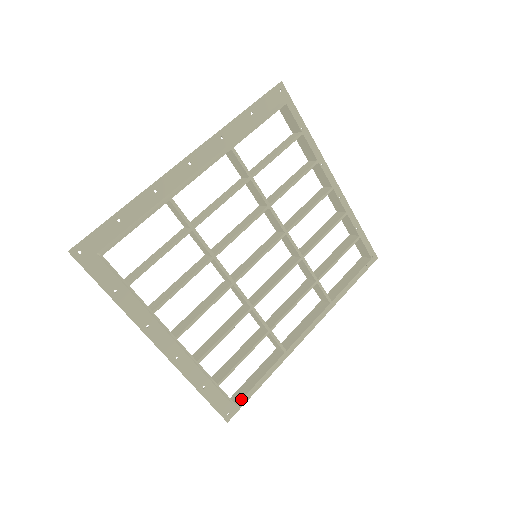
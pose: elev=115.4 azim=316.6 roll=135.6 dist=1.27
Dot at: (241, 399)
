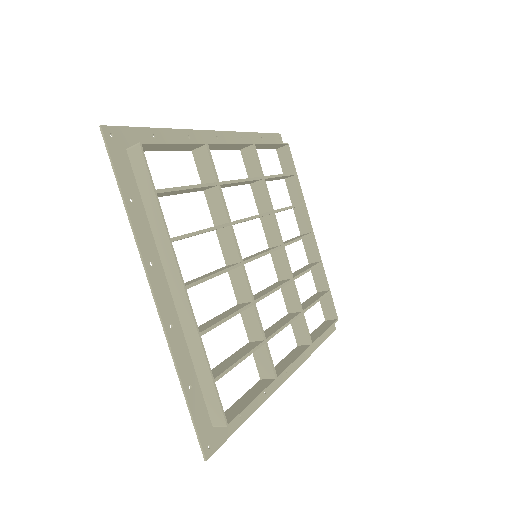
Dot at: (233, 418)
